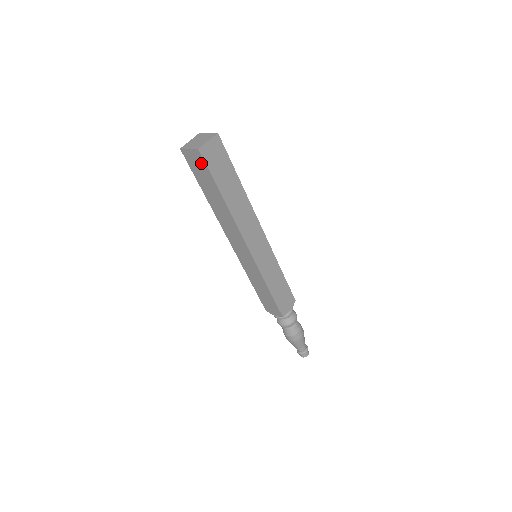
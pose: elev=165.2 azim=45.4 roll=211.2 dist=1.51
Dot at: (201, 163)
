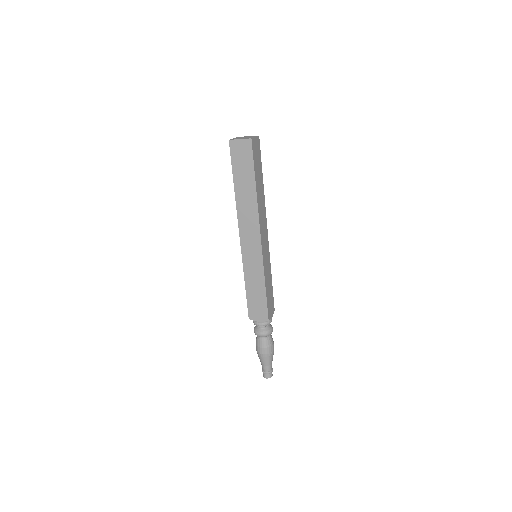
Dot at: (247, 152)
